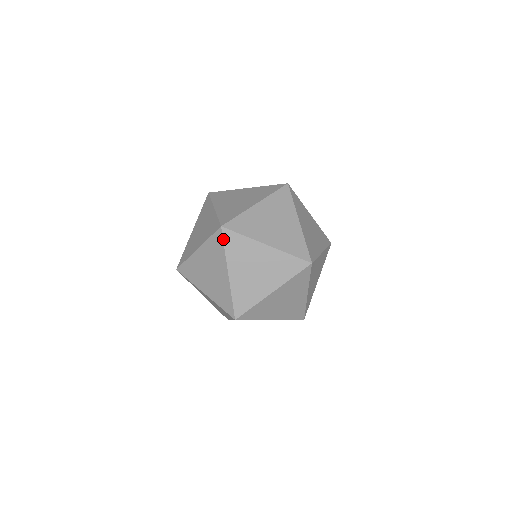
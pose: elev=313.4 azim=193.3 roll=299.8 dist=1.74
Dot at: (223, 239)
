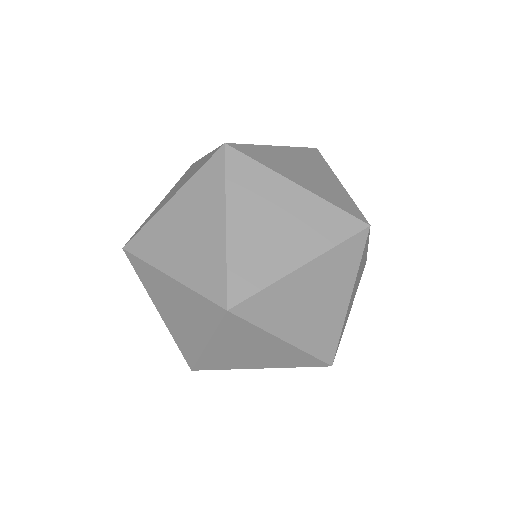
Dot at: occluded
